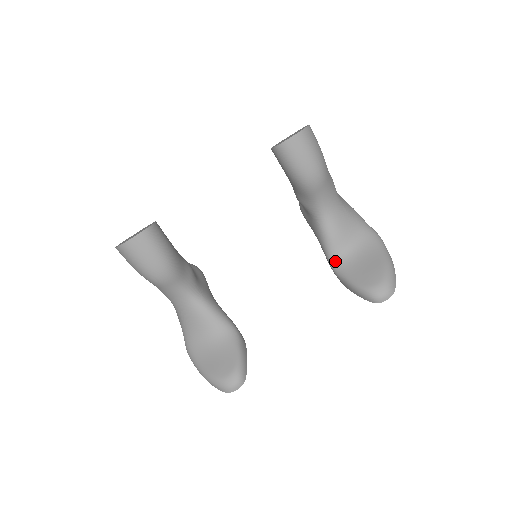
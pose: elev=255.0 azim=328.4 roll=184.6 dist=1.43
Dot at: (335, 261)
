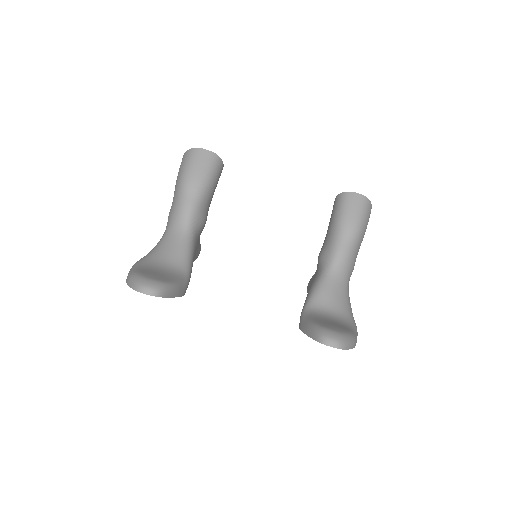
Dot at: (310, 308)
